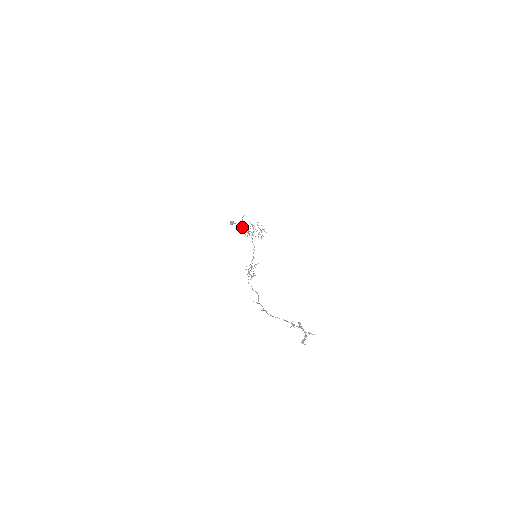
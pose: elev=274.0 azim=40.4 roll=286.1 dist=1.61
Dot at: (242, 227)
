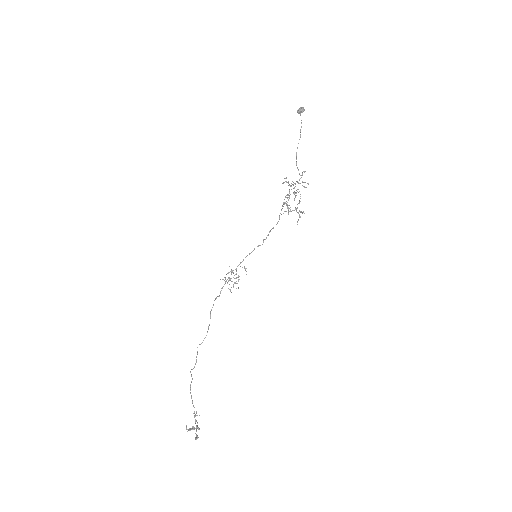
Dot at: occluded
